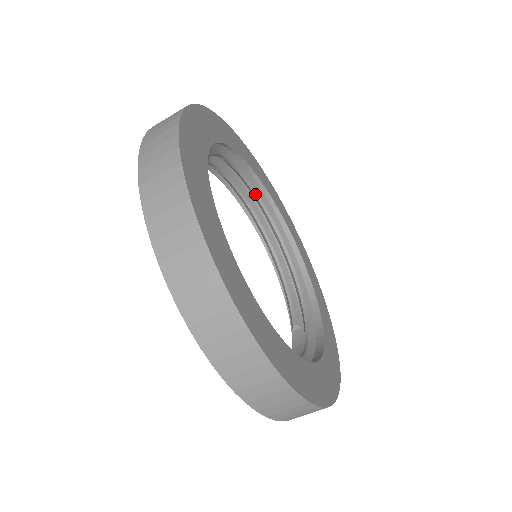
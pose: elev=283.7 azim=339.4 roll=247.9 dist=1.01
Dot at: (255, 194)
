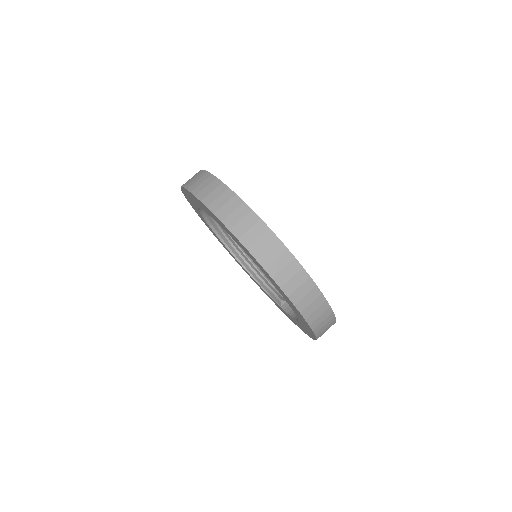
Dot at: occluded
